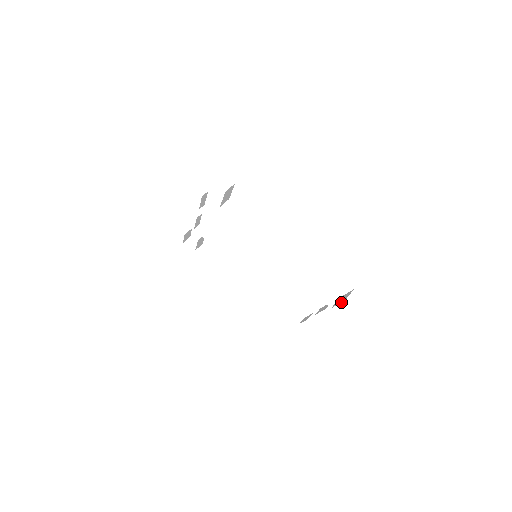
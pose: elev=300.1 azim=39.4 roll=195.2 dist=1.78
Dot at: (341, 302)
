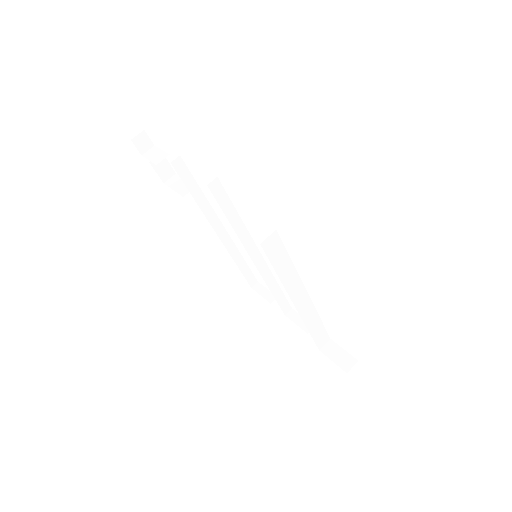
Dot at: (340, 367)
